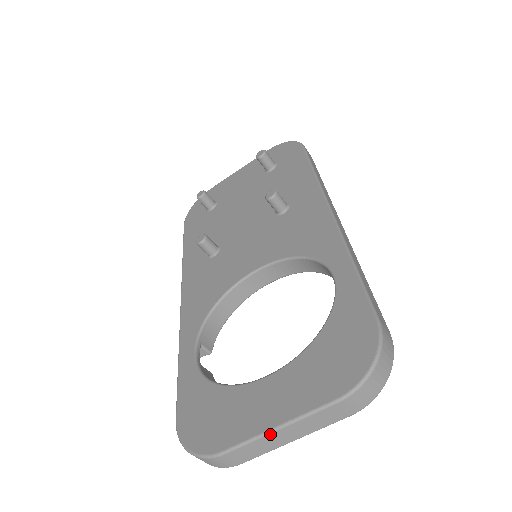
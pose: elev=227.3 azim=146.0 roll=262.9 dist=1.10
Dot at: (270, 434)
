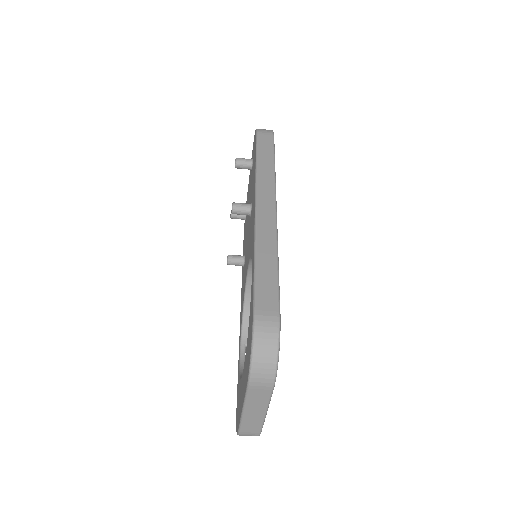
Dot at: (244, 415)
